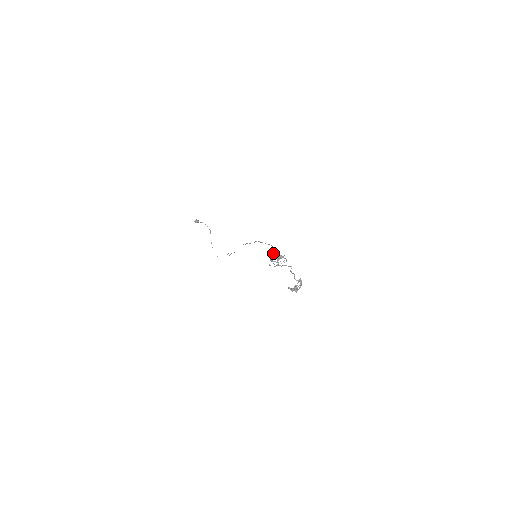
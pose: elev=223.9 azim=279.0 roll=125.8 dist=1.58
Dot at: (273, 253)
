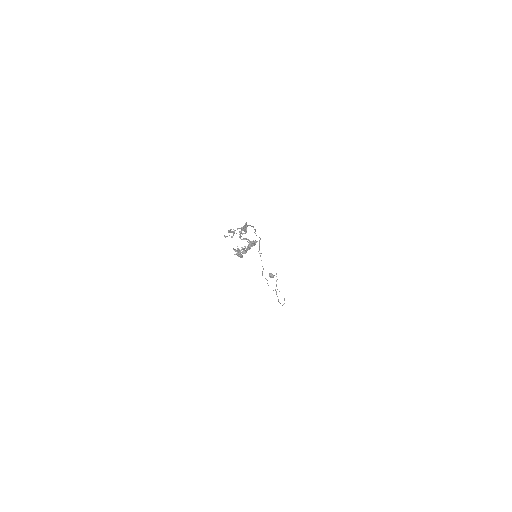
Dot at: occluded
